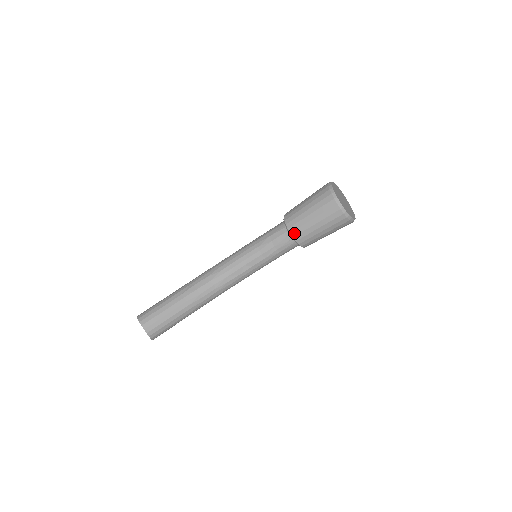
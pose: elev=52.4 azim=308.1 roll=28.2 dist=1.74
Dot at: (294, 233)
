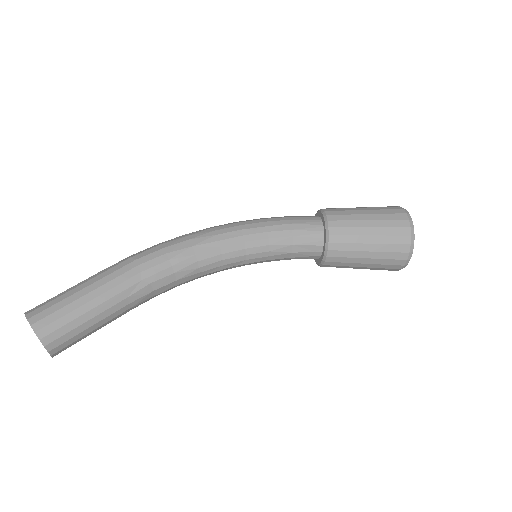
Dot at: (329, 263)
